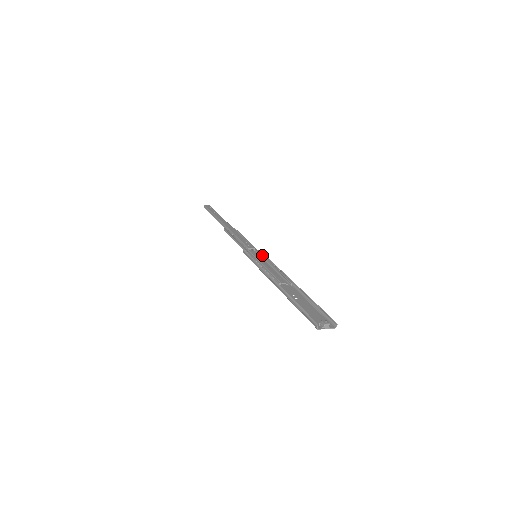
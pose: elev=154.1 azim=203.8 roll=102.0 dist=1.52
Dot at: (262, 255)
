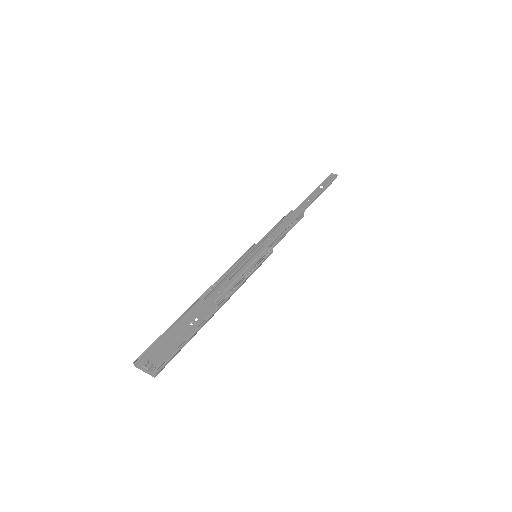
Dot at: (259, 257)
